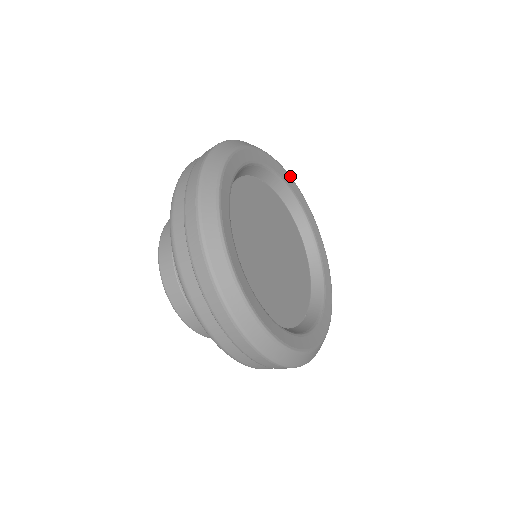
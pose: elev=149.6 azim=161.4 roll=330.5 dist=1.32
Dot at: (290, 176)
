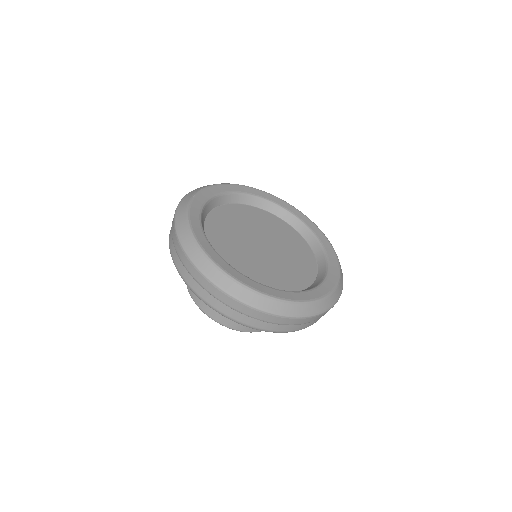
Dot at: occluded
